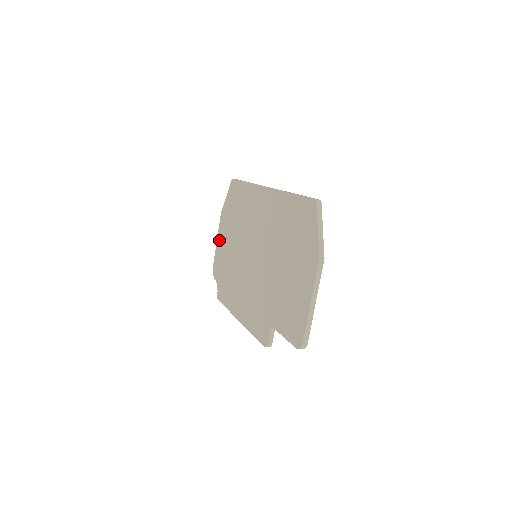
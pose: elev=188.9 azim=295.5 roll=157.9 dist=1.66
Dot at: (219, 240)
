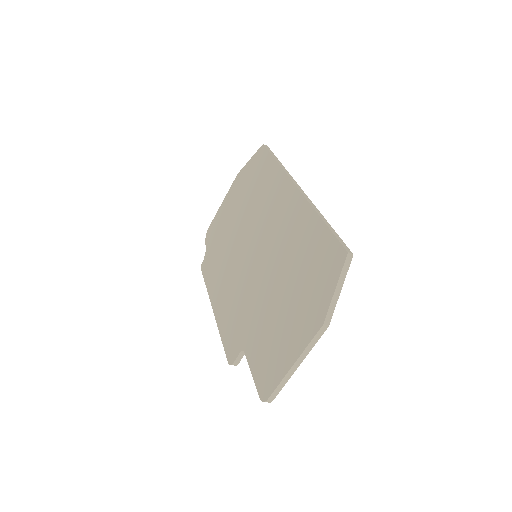
Dot at: (224, 204)
